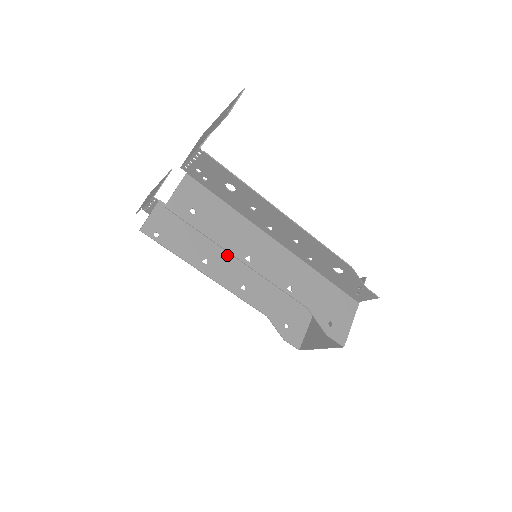
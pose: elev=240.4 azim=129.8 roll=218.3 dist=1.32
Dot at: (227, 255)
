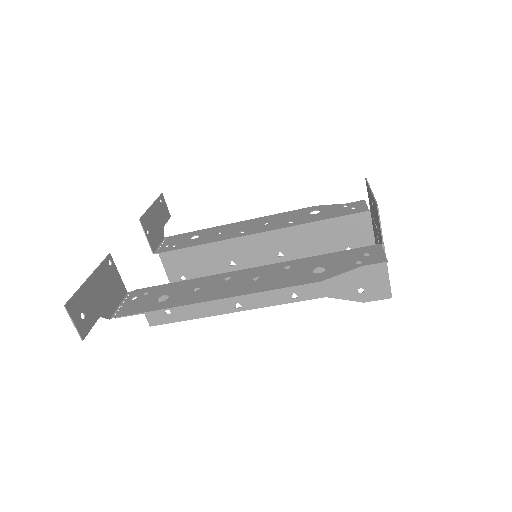
Dot at: (244, 243)
